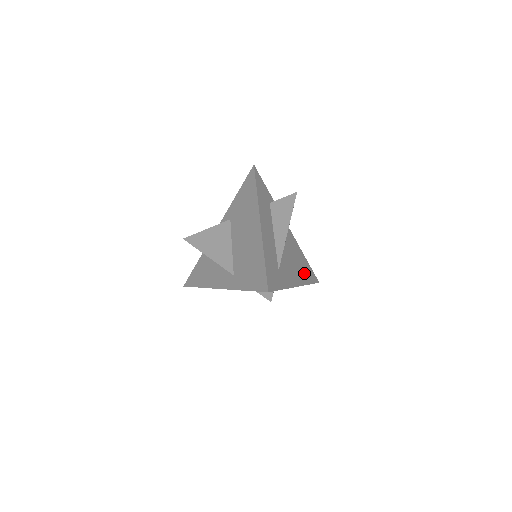
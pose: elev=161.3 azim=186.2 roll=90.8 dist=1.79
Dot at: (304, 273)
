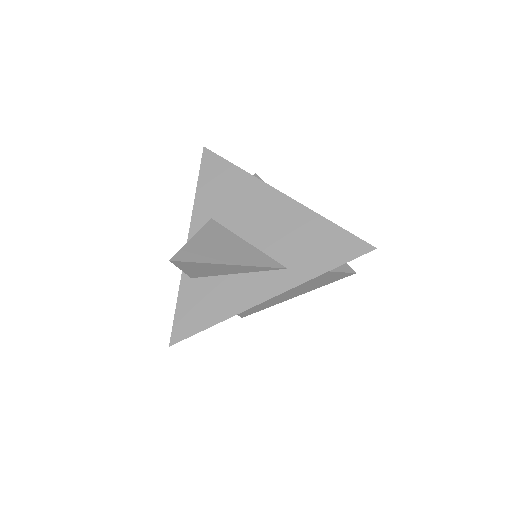
Dot at: occluded
